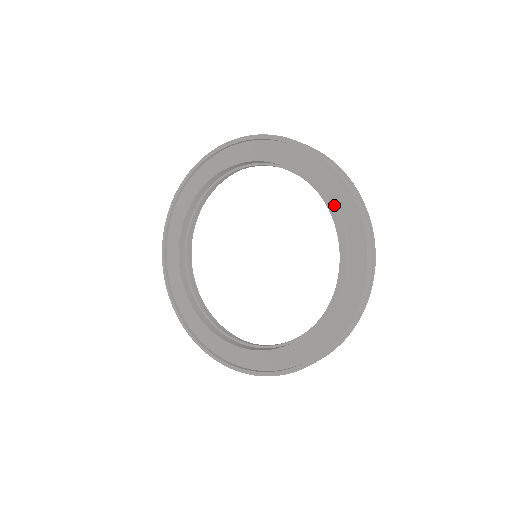
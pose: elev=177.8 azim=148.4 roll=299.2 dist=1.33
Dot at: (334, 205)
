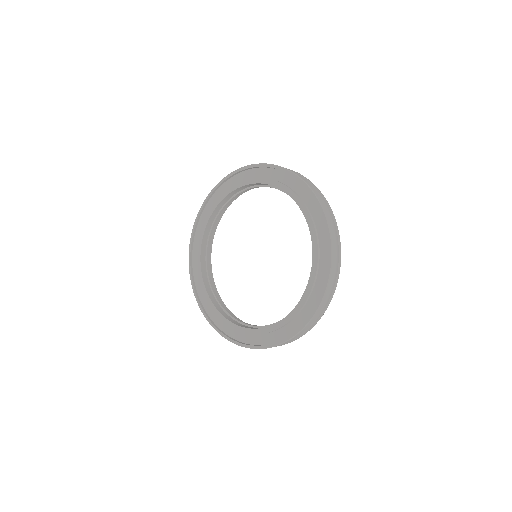
Dot at: (317, 250)
